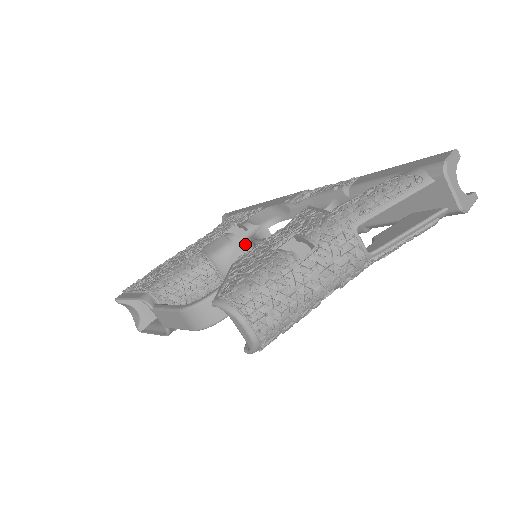
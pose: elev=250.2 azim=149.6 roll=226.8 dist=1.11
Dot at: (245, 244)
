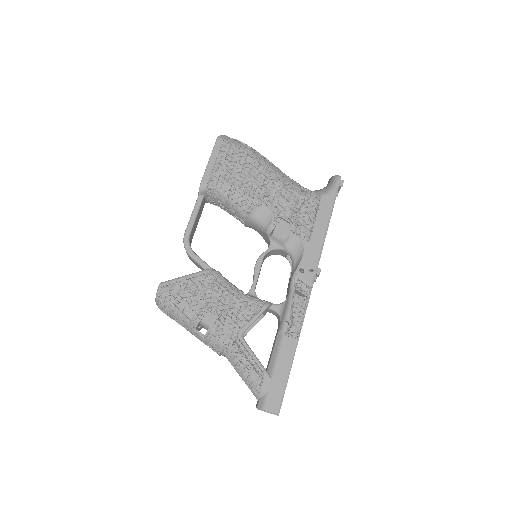
Dot at: (269, 240)
